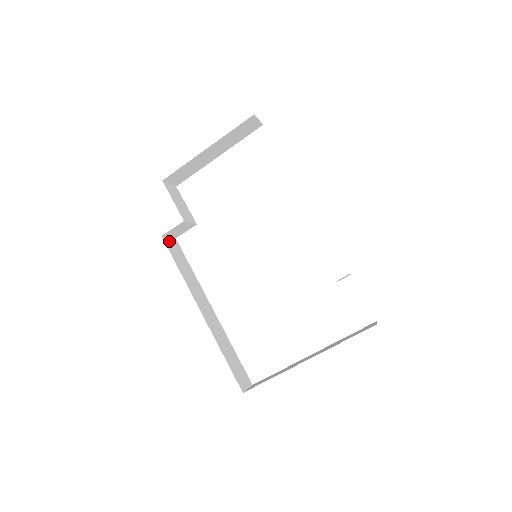
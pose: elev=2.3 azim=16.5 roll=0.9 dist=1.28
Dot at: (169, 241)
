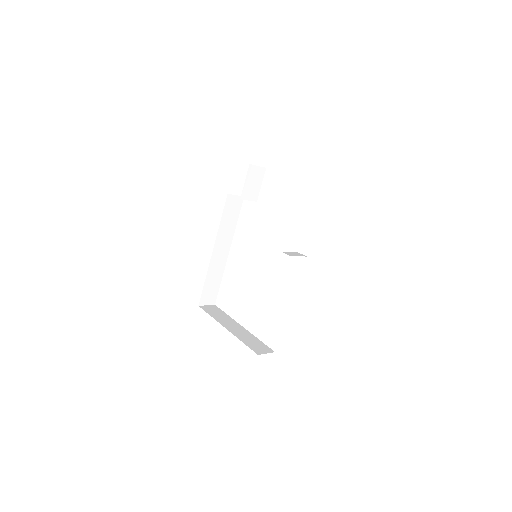
Dot at: (233, 198)
